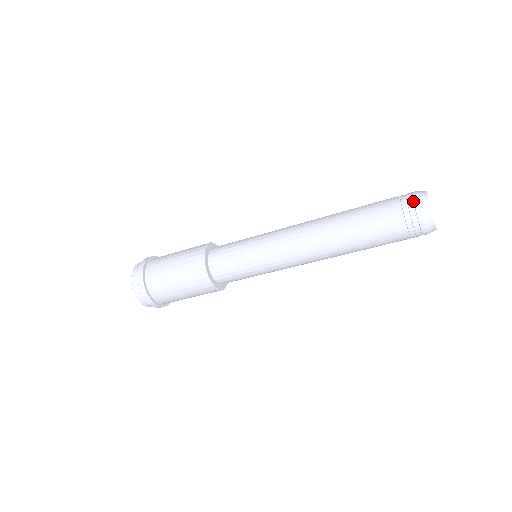
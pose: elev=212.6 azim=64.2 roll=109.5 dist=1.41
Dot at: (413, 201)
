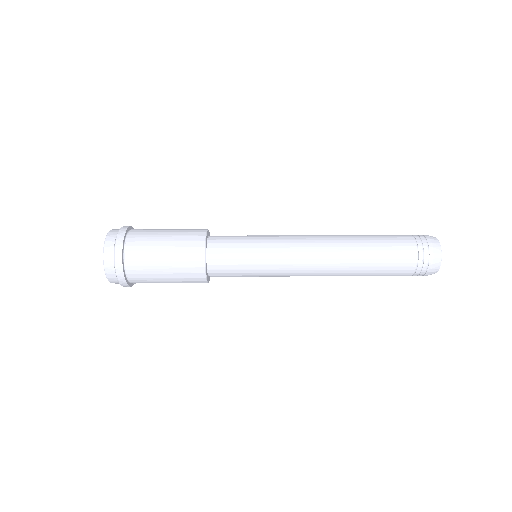
Dot at: occluded
